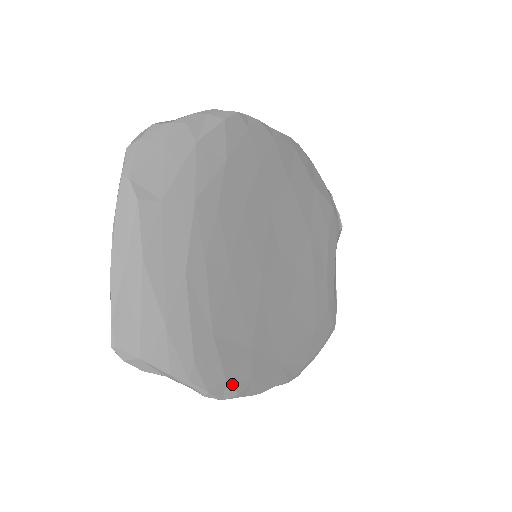
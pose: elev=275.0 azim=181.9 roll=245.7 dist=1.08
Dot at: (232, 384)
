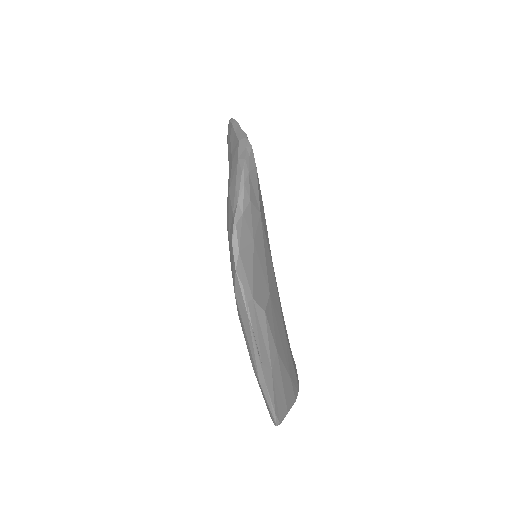
Dot at: occluded
